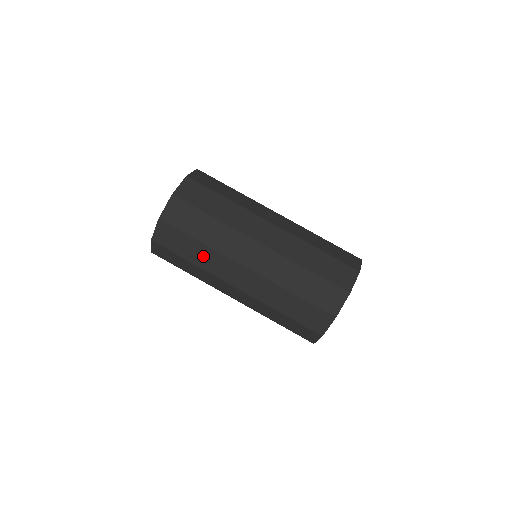
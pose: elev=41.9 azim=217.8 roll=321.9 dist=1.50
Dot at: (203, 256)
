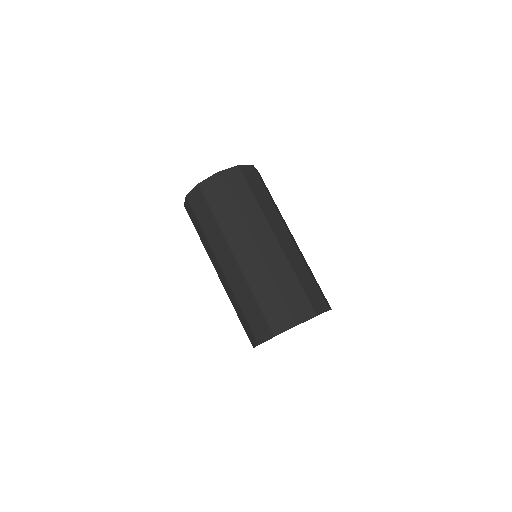
Dot at: (229, 218)
